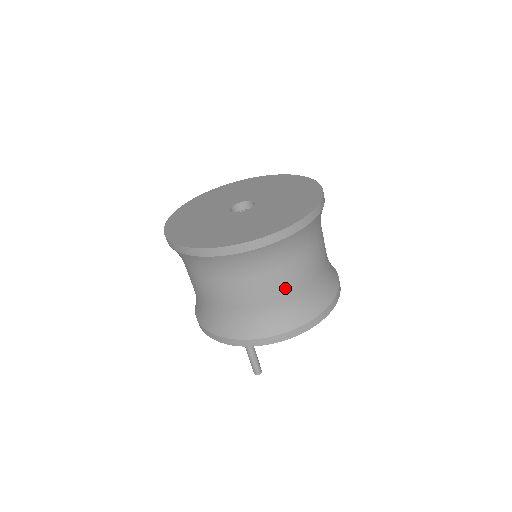
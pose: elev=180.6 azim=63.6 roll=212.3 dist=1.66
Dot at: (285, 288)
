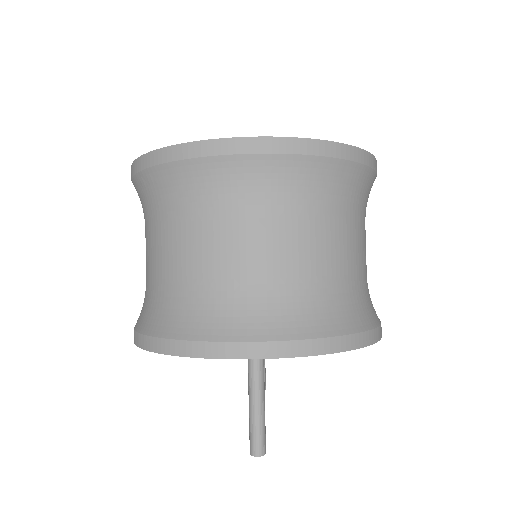
Dot at: (344, 257)
